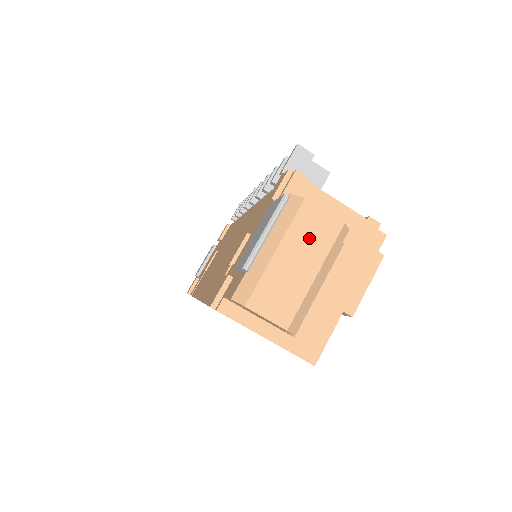
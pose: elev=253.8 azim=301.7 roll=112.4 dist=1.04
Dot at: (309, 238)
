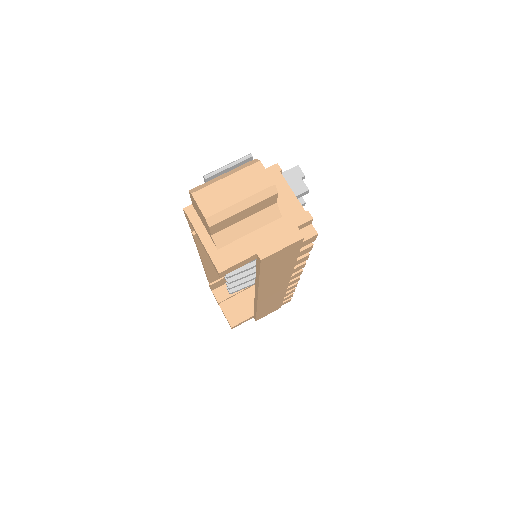
Dot at: (249, 180)
